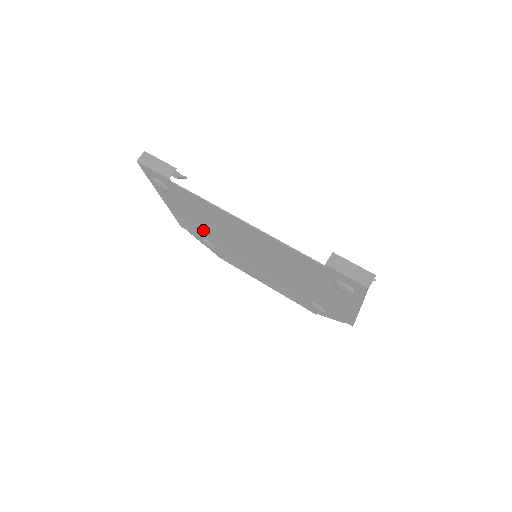
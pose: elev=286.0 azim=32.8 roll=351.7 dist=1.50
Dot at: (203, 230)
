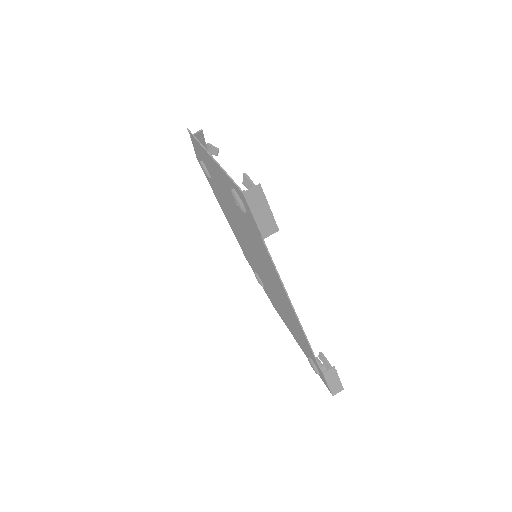
Dot at: (221, 190)
